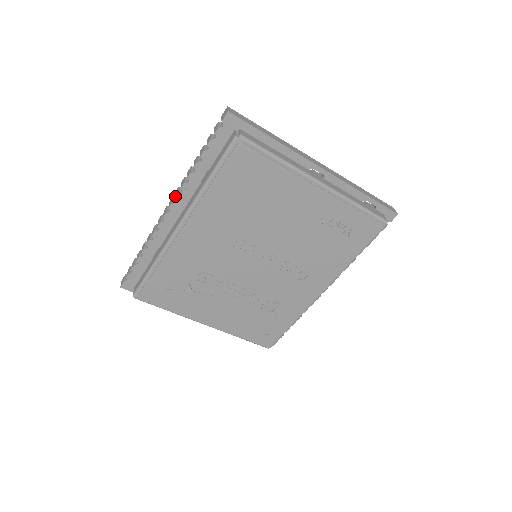
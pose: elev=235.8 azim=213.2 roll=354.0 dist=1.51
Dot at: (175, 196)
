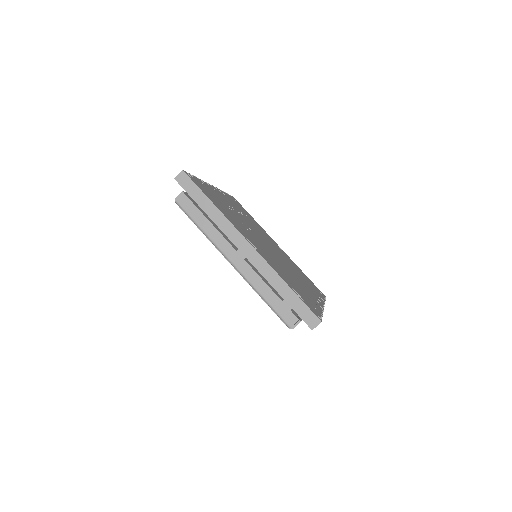
Dot at: occluded
